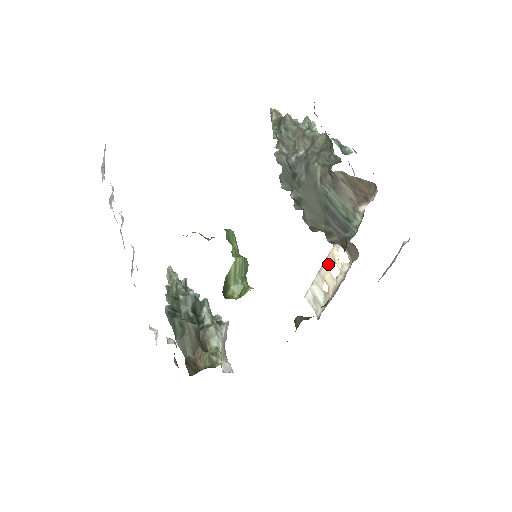
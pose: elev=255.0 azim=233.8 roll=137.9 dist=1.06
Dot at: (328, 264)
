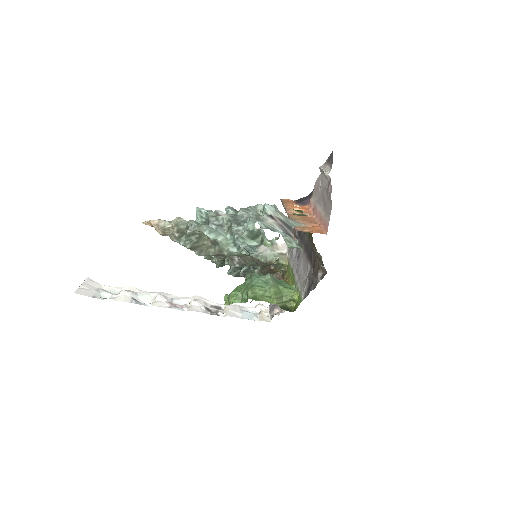
Dot at: occluded
